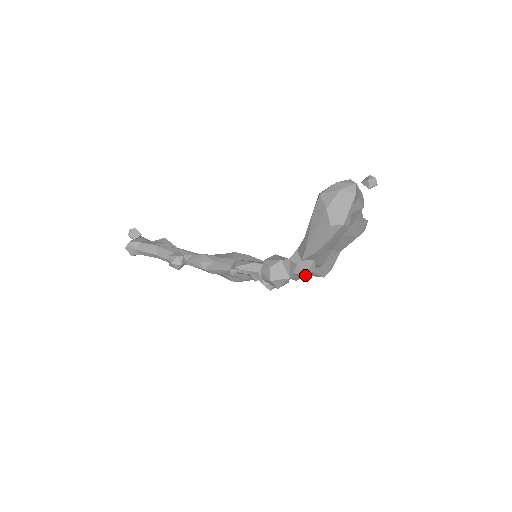
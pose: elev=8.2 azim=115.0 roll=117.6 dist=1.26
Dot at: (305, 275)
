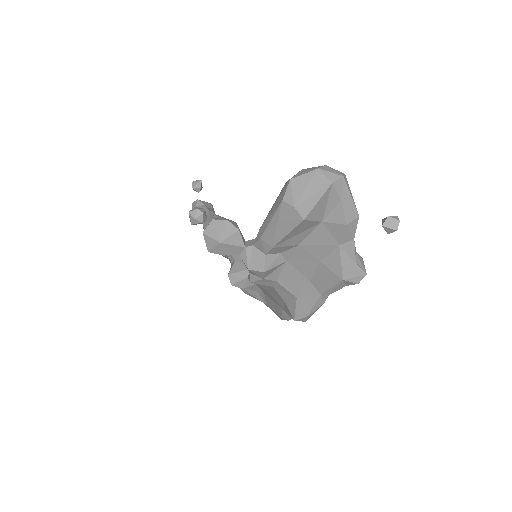
Dot at: (249, 267)
